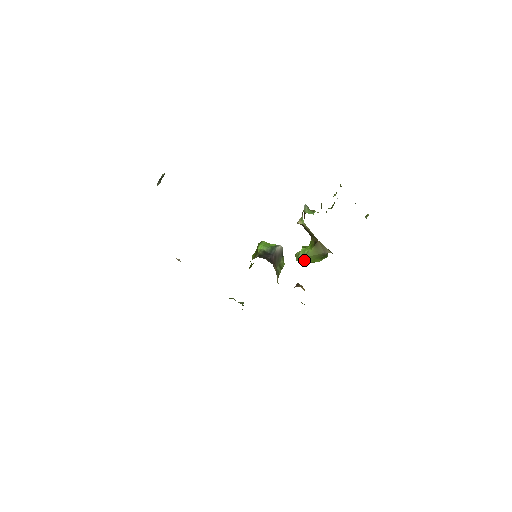
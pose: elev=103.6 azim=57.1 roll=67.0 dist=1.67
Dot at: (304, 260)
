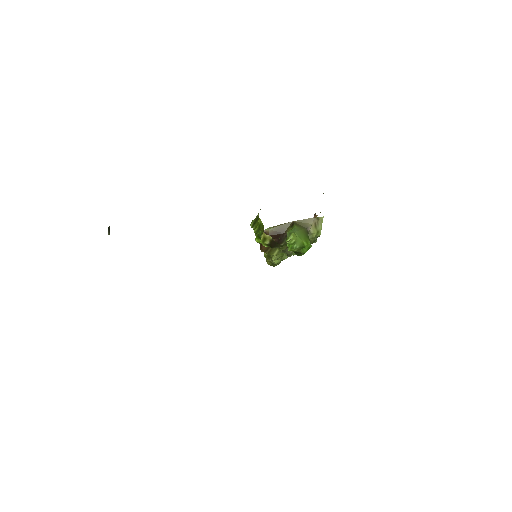
Dot at: (298, 236)
